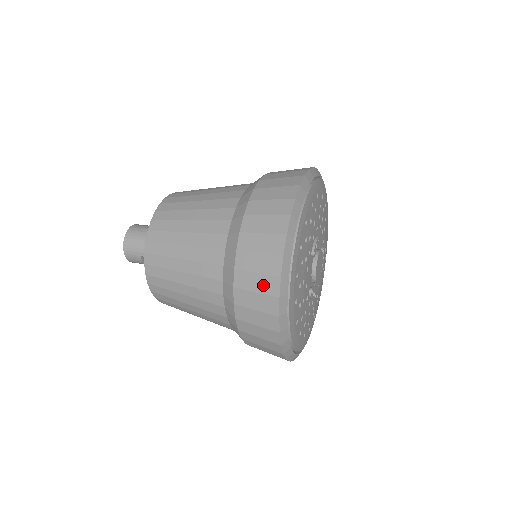
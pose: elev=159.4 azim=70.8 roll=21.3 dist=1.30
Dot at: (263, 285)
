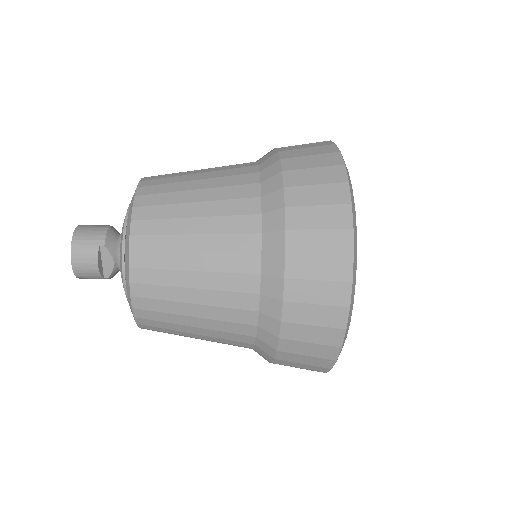
Dot at: (324, 176)
